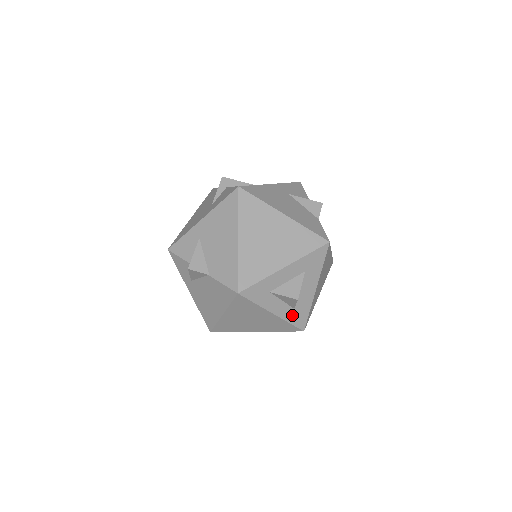
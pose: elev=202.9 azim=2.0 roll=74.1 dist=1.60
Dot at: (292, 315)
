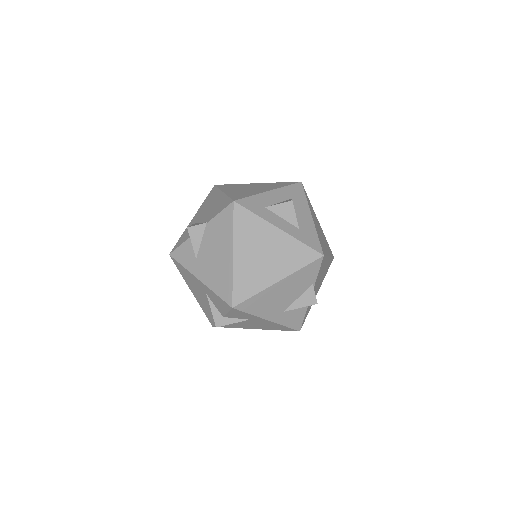
Dot at: (300, 235)
